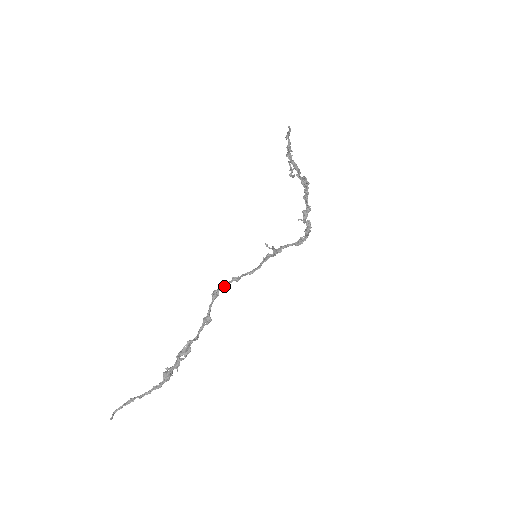
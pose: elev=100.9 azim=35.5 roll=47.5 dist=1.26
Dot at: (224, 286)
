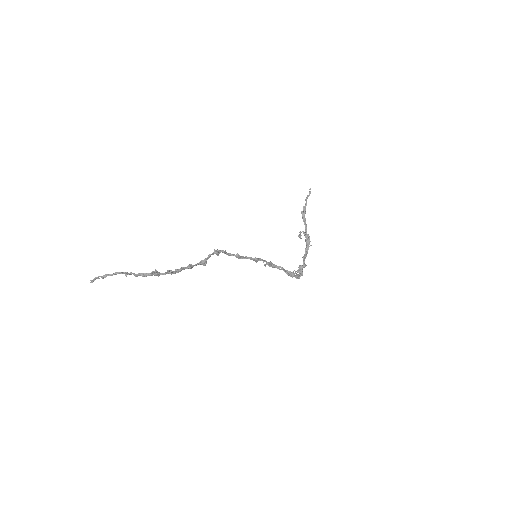
Dot at: (226, 252)
